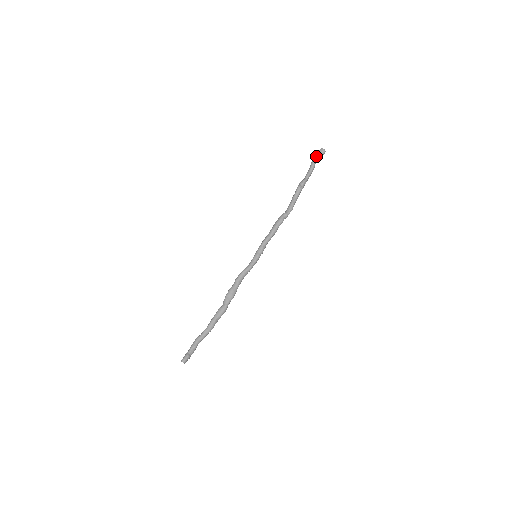
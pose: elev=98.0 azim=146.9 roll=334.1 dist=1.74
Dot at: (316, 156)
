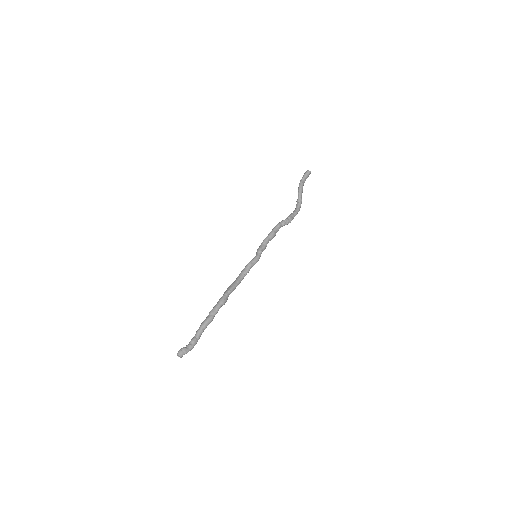
Dot at: (302, 177)
